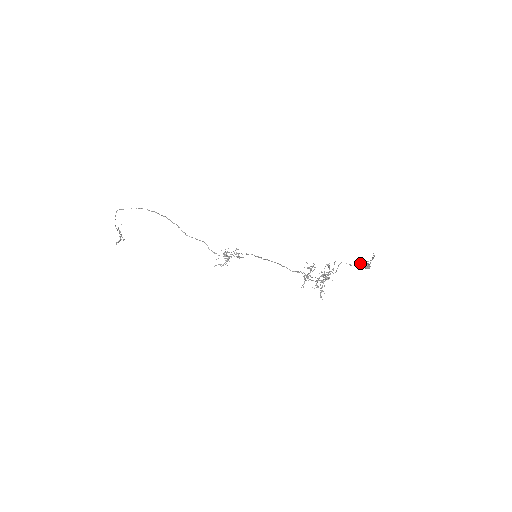
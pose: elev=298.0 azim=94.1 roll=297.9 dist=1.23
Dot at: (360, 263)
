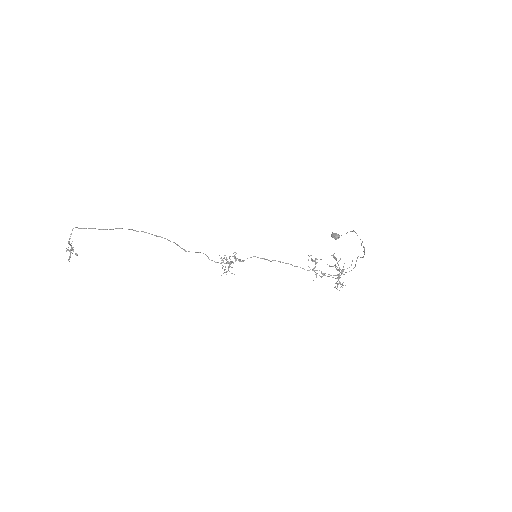
Dot at: (364, 251)
